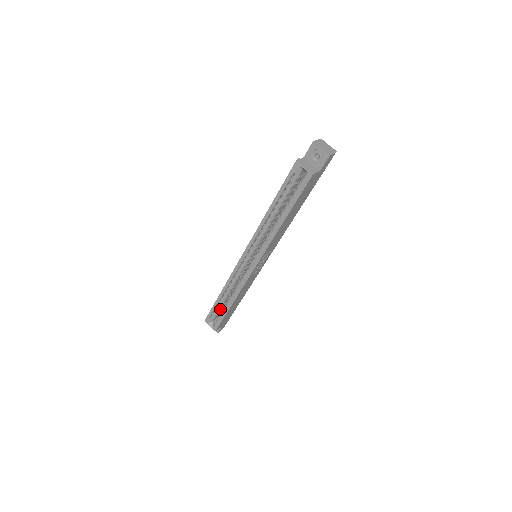
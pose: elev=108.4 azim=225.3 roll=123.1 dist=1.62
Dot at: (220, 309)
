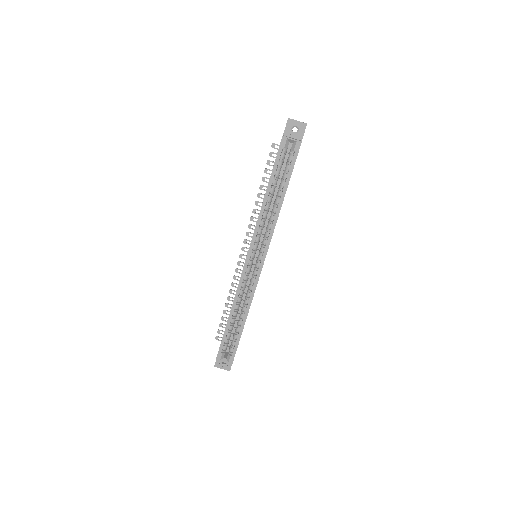
Dot at: occluded
